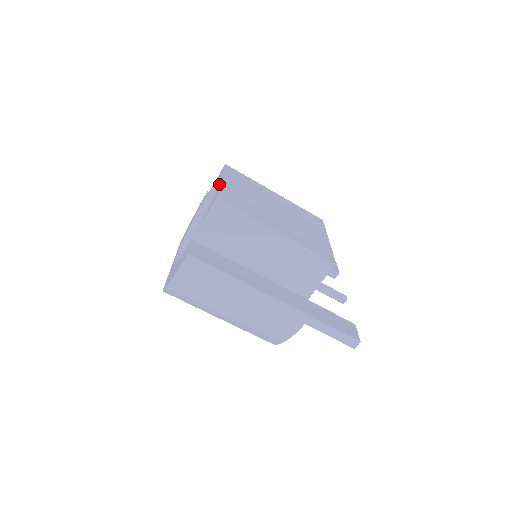
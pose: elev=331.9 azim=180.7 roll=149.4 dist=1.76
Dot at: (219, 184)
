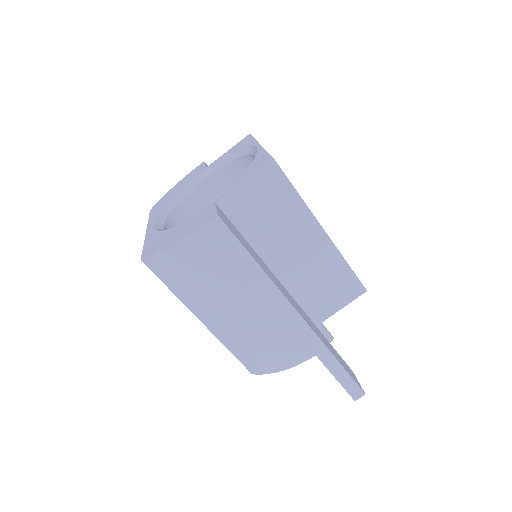
Dot at: (261, 147)
